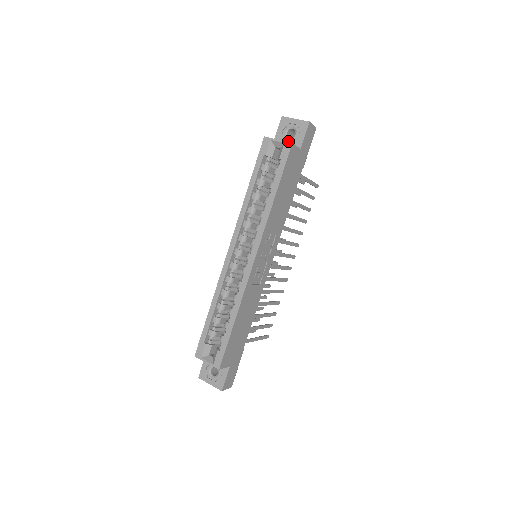
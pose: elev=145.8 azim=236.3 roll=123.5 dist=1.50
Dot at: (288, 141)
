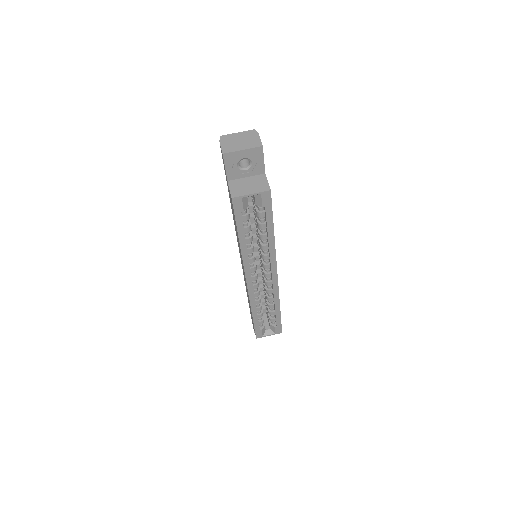
Dot at: (245, 172)
